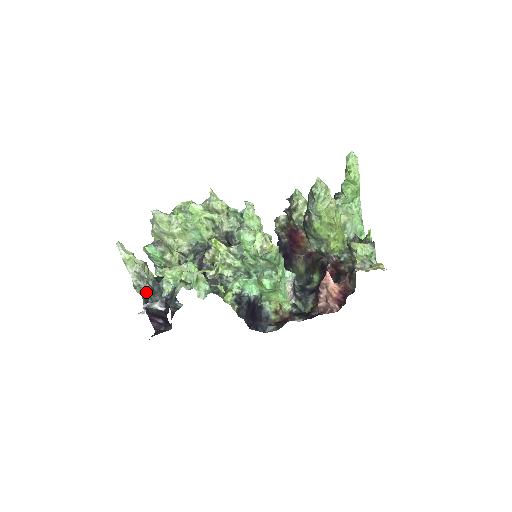
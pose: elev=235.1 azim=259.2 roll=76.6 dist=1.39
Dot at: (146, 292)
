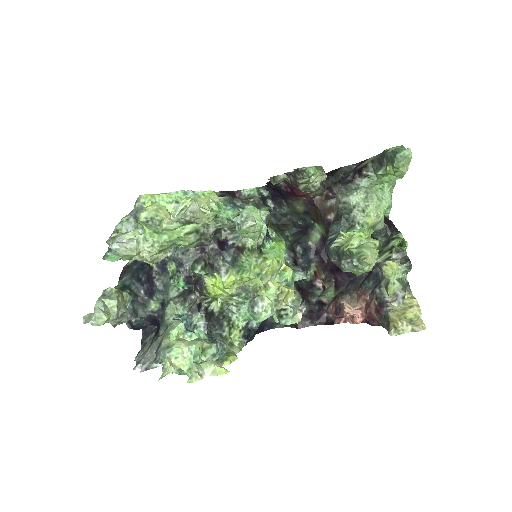
Dot at: (128, 319)
